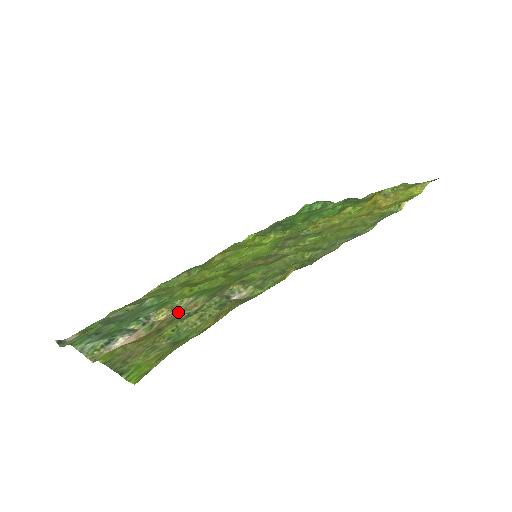
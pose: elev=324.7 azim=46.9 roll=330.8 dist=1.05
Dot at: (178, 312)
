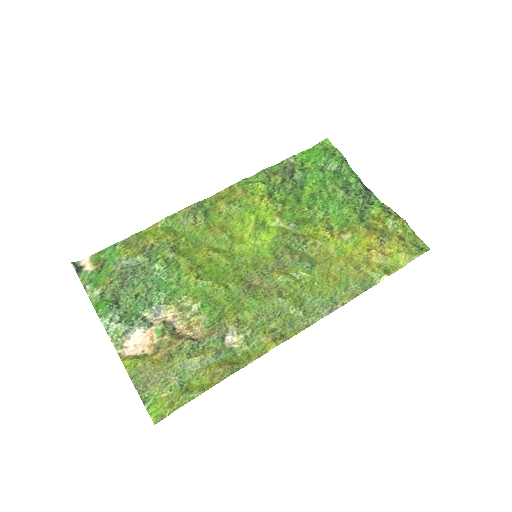
Dot at: (184, 321)
